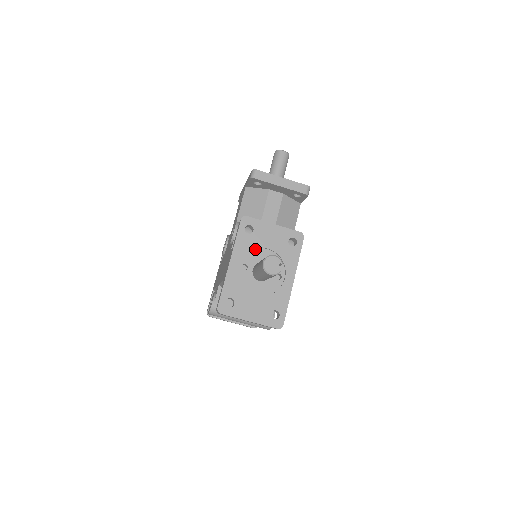
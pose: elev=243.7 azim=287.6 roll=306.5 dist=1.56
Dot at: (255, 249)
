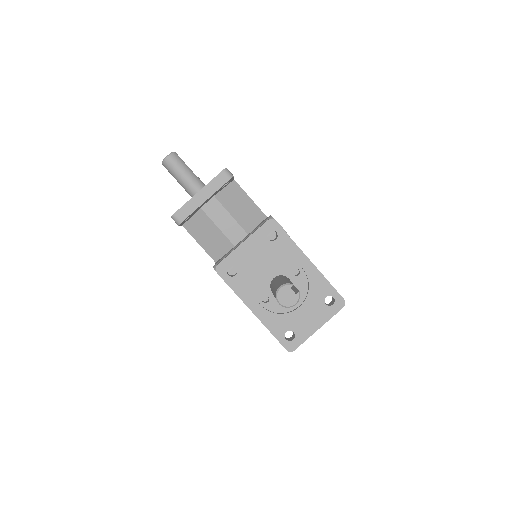
Dot at: (255, 278)
